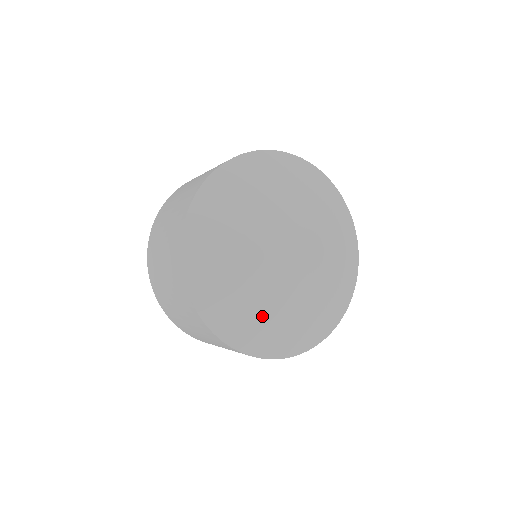
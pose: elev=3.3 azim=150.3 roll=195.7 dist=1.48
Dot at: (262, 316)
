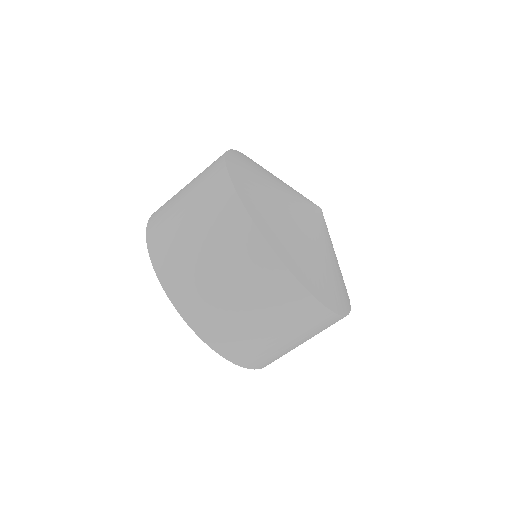
Dot at: (262, 178)
